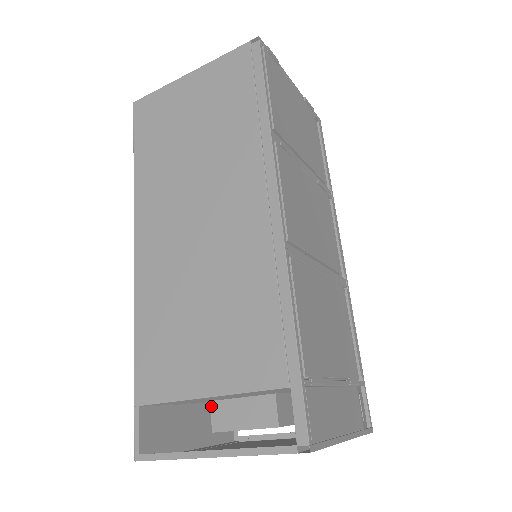
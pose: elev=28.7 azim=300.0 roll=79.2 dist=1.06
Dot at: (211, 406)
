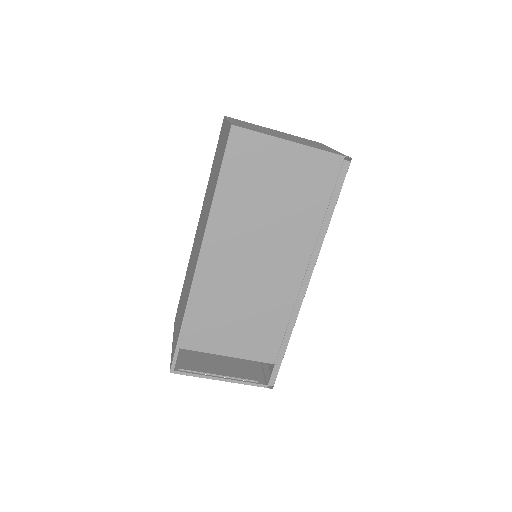
Dot at: occluded
